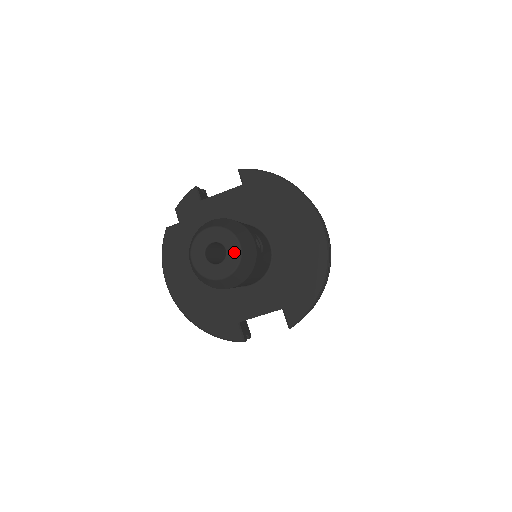
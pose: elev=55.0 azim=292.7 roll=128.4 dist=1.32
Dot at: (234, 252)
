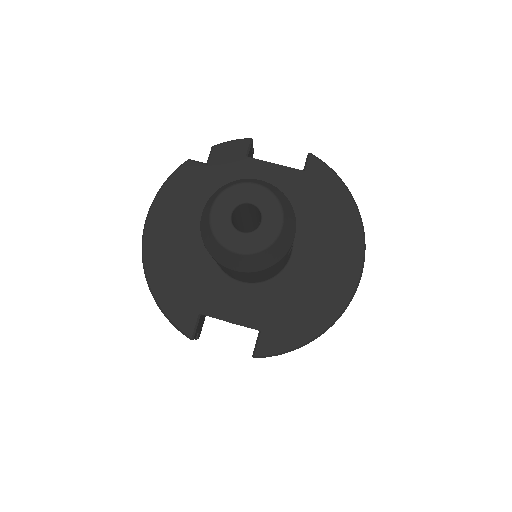
Dot at: (270, 231)
